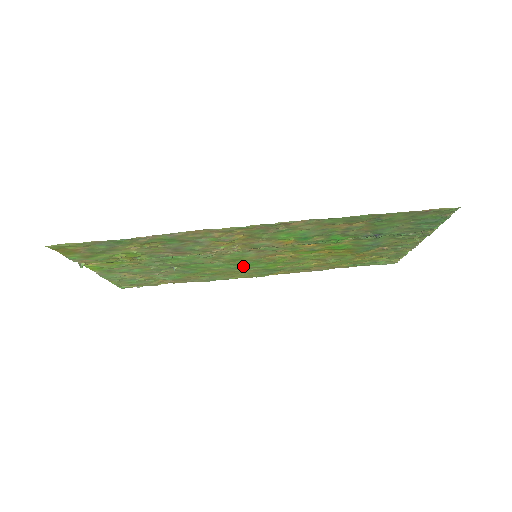
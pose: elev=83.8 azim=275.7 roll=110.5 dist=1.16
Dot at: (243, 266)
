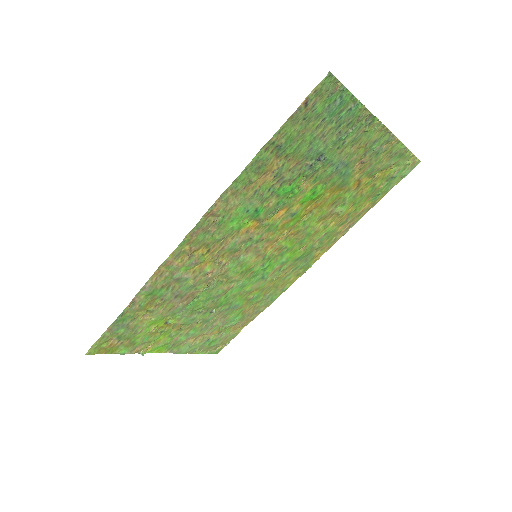
Dot at: (267, 271)
